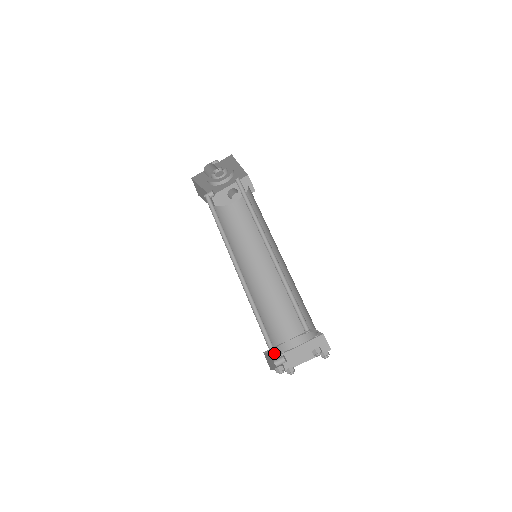
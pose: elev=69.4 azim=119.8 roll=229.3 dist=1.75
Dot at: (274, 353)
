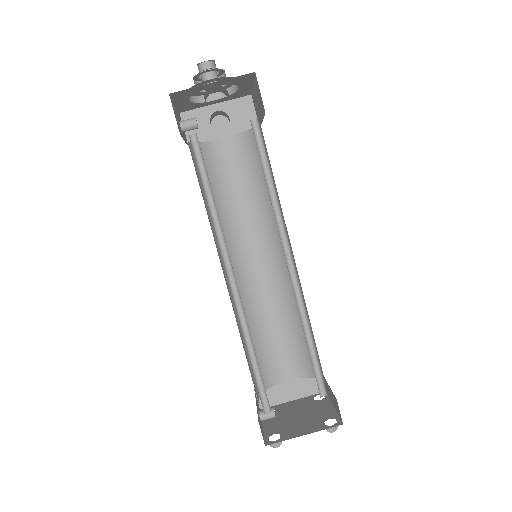
Dot at: (258, 400)
